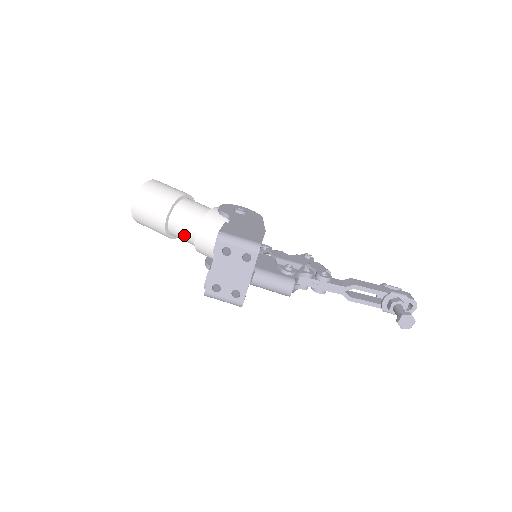
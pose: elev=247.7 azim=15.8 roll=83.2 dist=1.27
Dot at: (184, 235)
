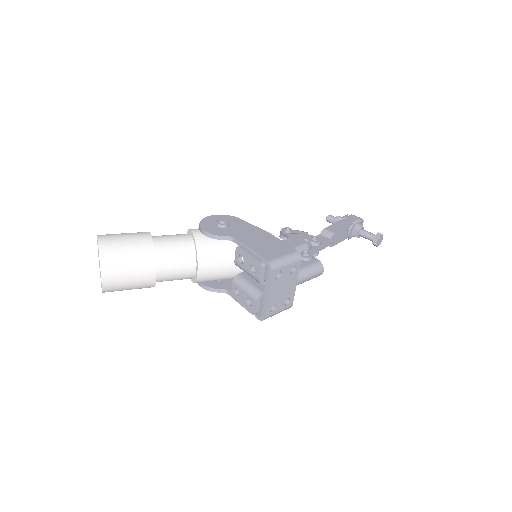
Dot at: (178, 277)
